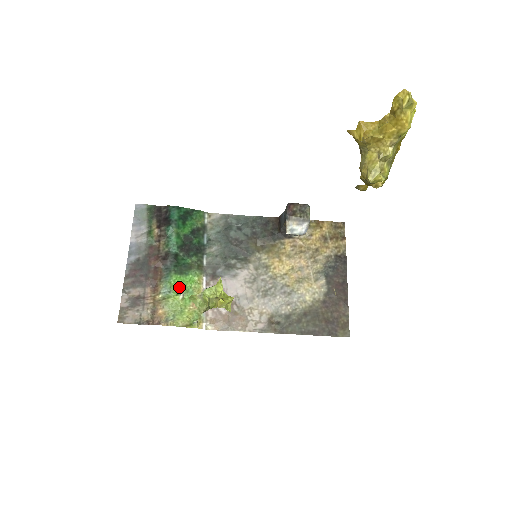
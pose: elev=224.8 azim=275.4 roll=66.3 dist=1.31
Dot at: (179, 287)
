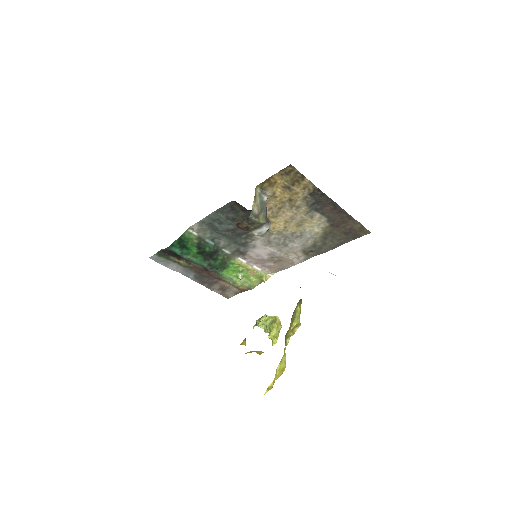
Dot at: (233, 273)
